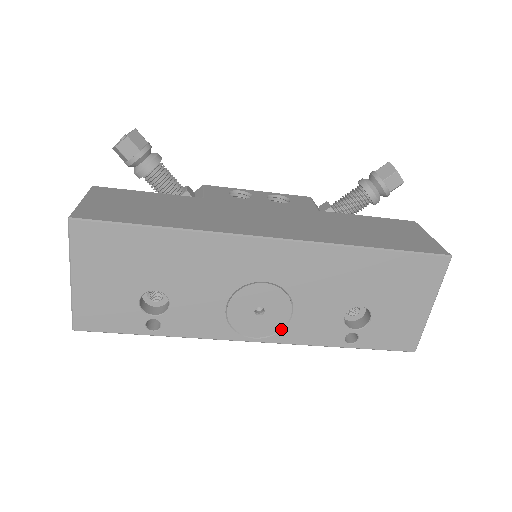
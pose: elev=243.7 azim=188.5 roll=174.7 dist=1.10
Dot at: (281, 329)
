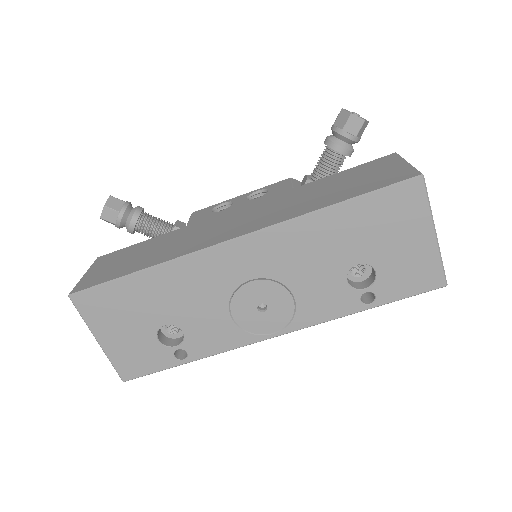
Dot at: (293, 316)
